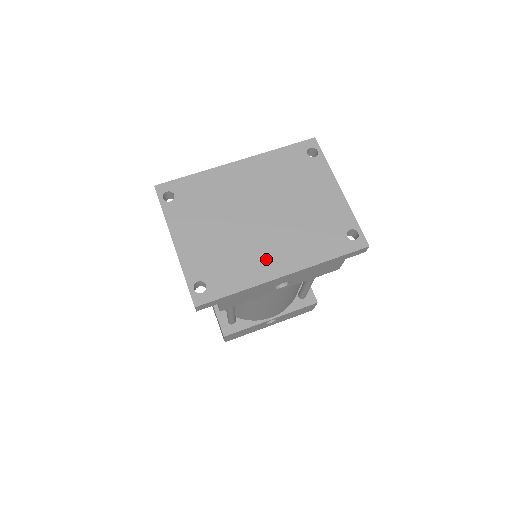
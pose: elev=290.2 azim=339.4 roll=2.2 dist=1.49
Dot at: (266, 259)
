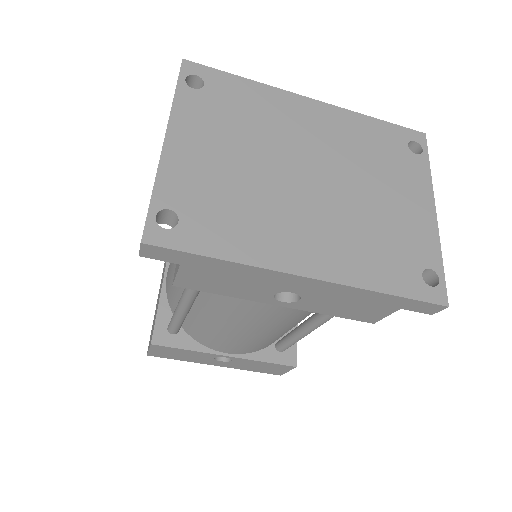
Dot at: (291, 238)
